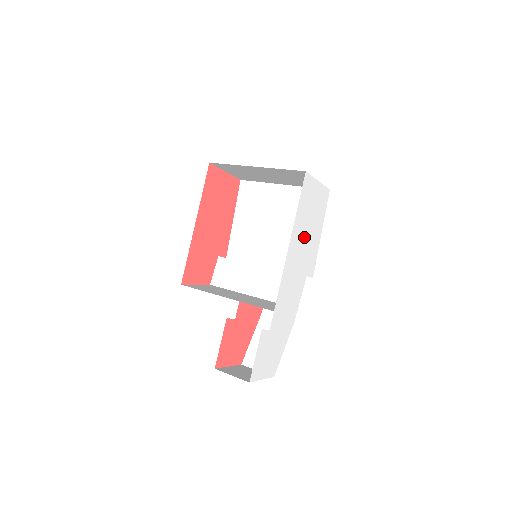
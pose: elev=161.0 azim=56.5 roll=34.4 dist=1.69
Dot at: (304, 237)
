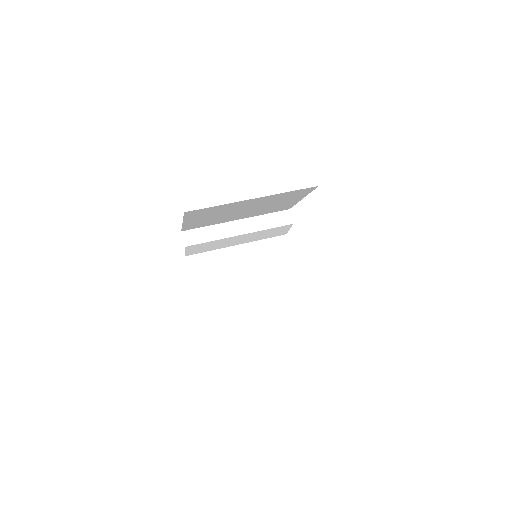
Dot at: occluded
